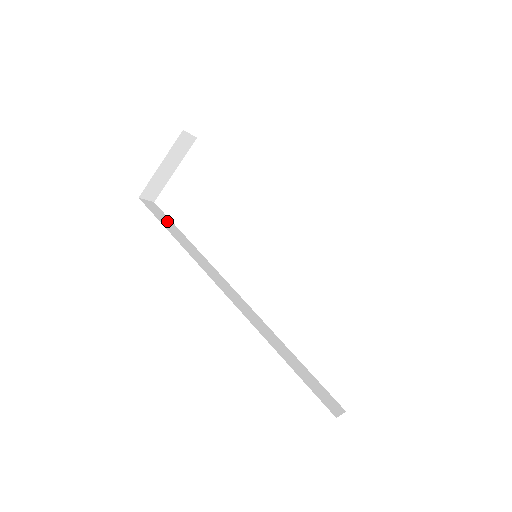
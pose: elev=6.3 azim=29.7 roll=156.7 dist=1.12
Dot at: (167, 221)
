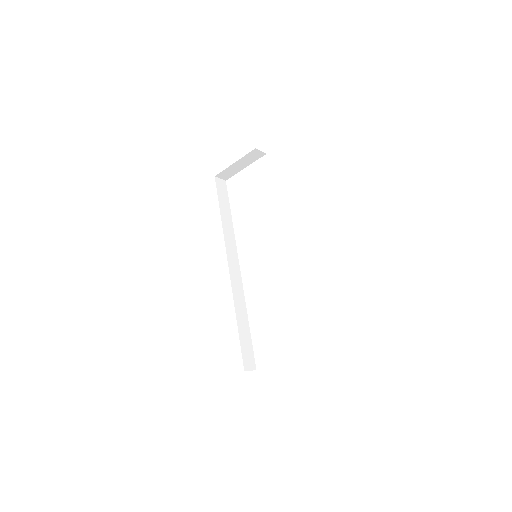
Dot at: (225, 200)
